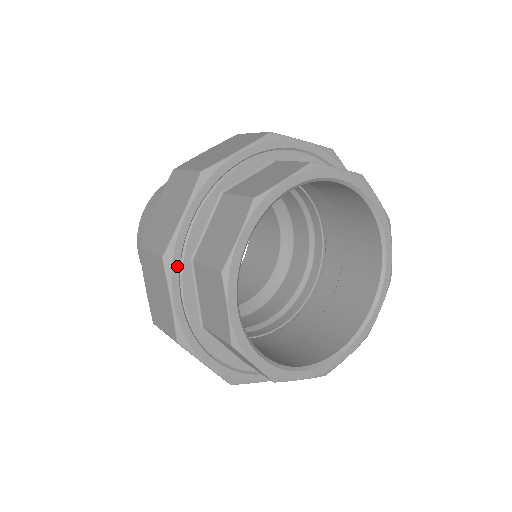
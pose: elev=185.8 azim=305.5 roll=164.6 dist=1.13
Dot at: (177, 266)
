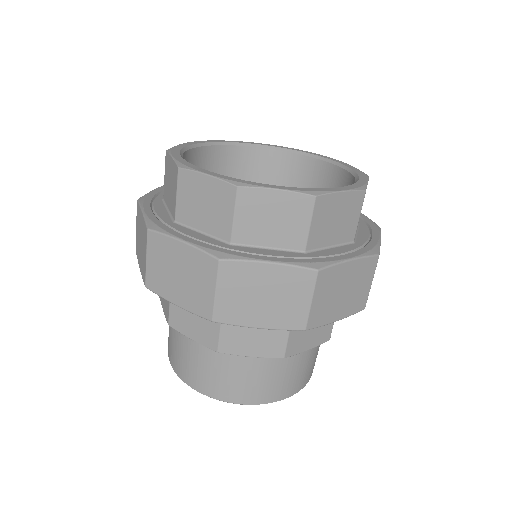
Dot at: (149, 200)
